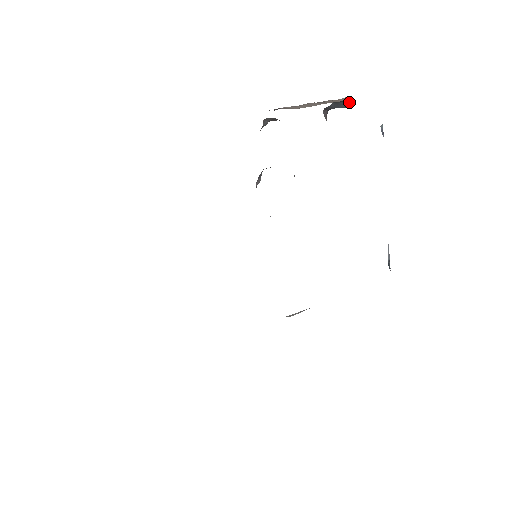
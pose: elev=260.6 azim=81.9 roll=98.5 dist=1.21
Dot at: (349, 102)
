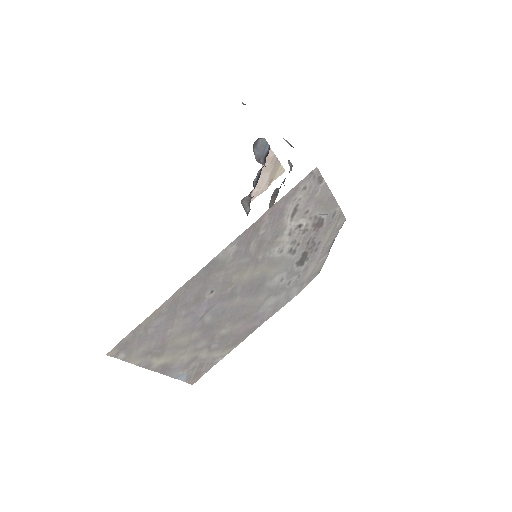
Dot at: (261, 141)
